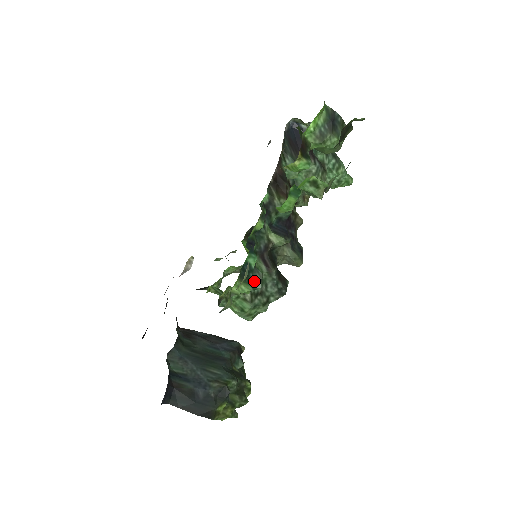
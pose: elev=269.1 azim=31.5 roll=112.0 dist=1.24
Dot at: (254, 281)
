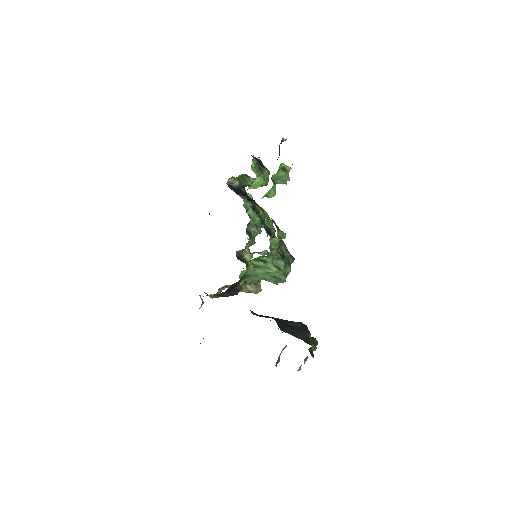
Dot at: occluded
